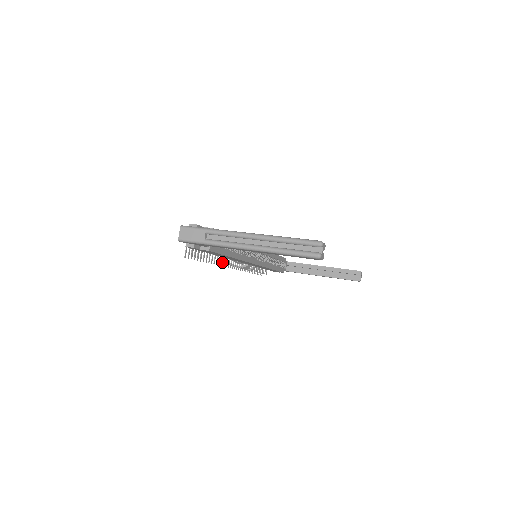
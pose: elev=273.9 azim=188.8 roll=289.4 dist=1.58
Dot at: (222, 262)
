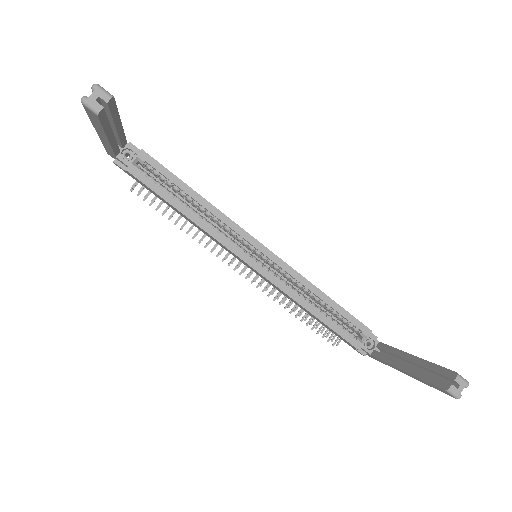
Dot at: (202, 239)
